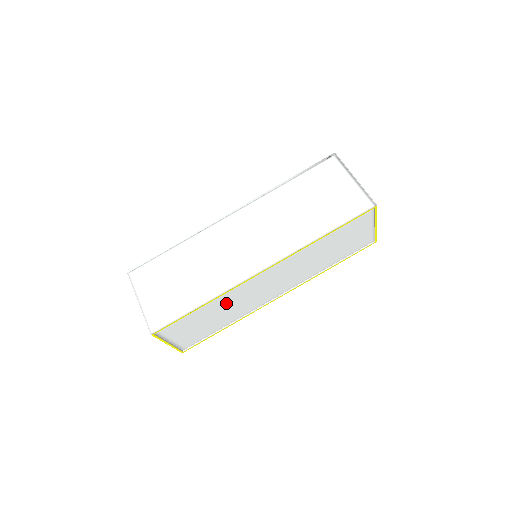
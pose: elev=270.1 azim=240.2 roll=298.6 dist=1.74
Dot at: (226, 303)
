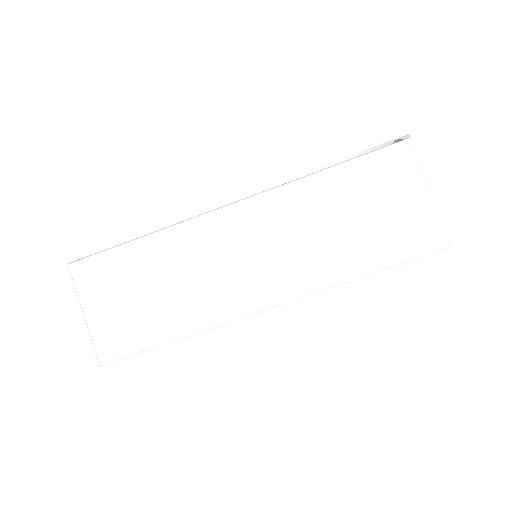
Dot at: occluded
